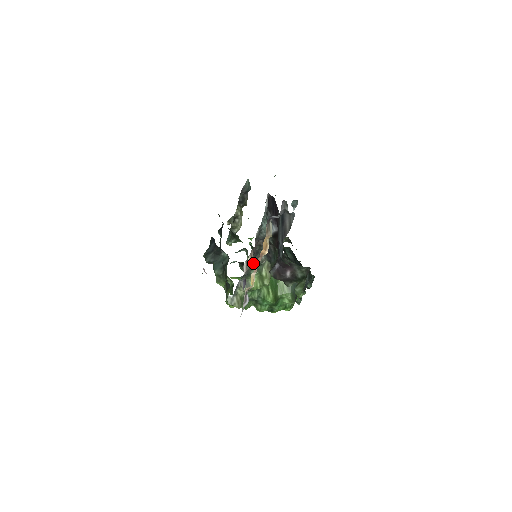
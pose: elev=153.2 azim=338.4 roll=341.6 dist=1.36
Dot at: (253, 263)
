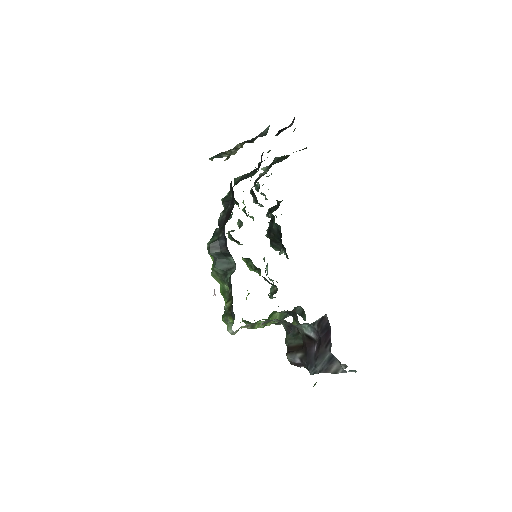
Dot at: occluded
